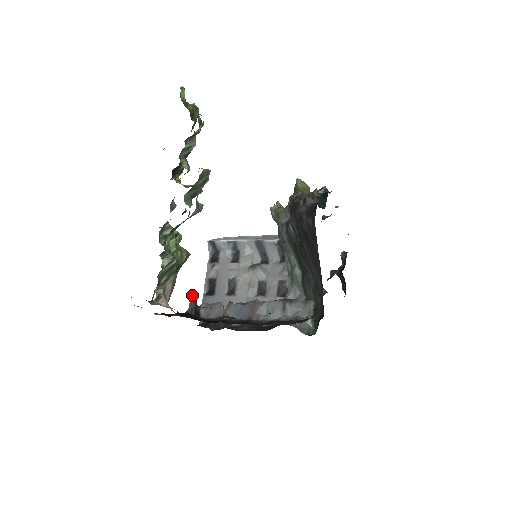
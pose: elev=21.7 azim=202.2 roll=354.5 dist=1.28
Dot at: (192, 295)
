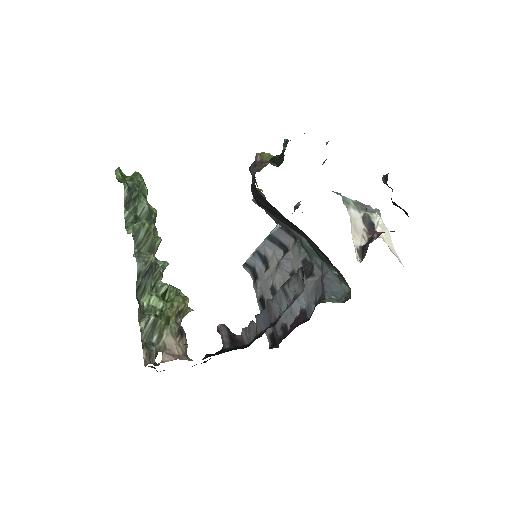
Dot at: (220, 330)
